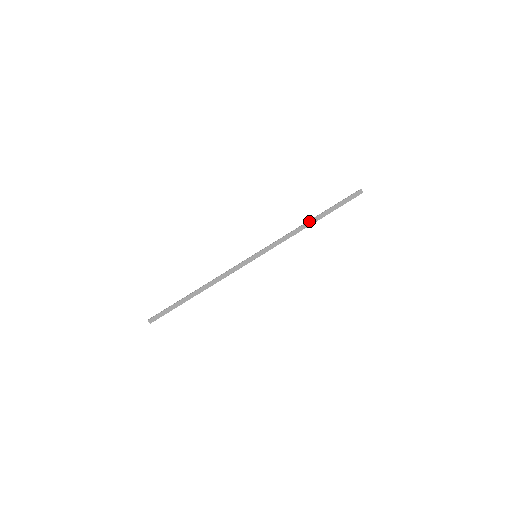
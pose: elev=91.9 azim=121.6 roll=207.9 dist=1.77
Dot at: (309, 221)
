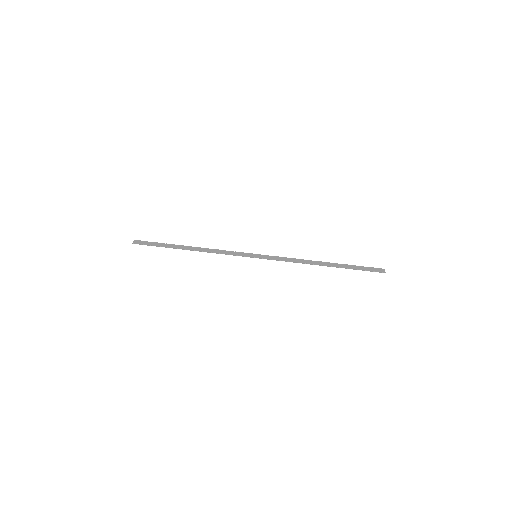
Dot at: (321, 262)
